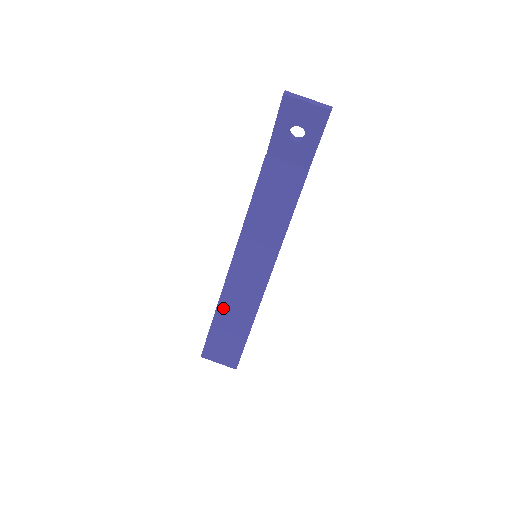
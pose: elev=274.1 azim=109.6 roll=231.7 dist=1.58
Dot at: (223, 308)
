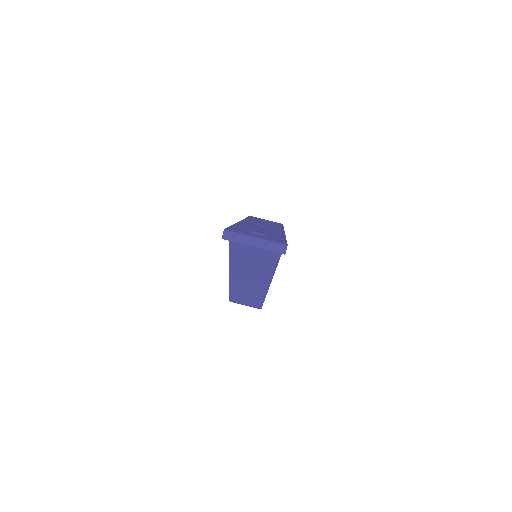
Dot at: (235, 290)
